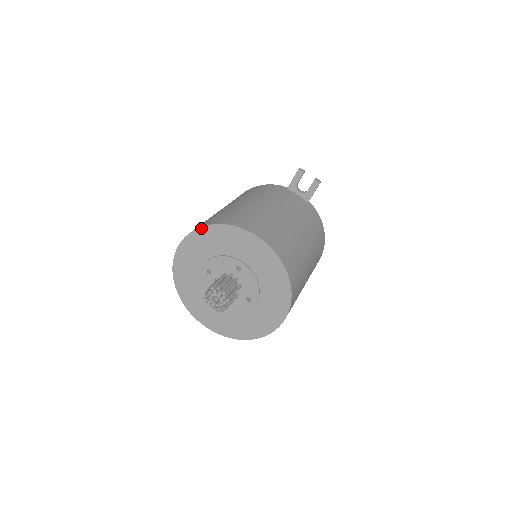
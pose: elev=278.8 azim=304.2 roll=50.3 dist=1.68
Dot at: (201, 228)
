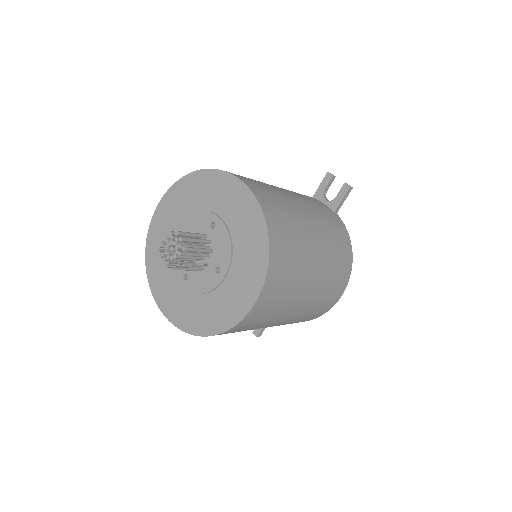
Dot at: (183, 178)
